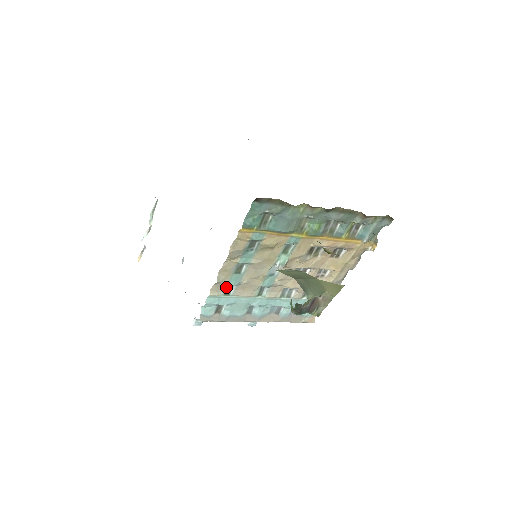
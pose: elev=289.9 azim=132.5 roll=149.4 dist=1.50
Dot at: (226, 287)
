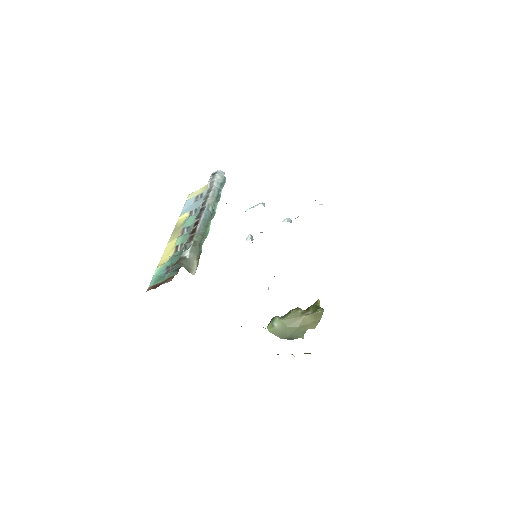
Dot at: occluded
